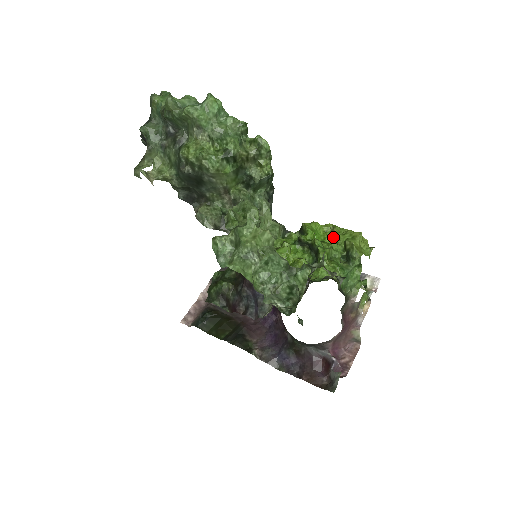
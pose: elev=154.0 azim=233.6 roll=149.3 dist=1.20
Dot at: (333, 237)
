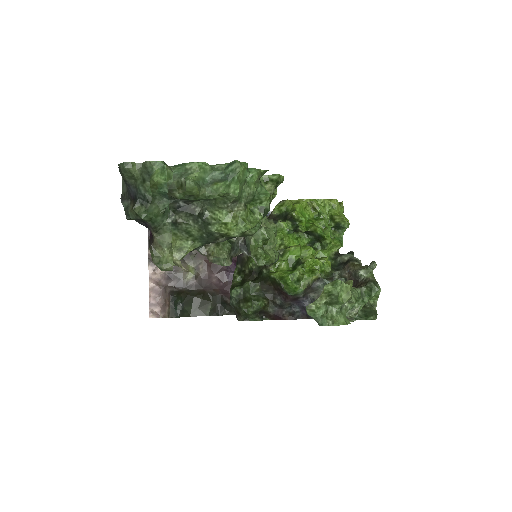
Dot at: (315, 211)
